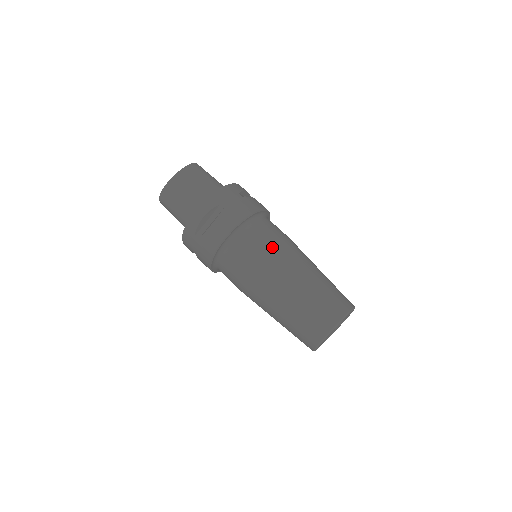
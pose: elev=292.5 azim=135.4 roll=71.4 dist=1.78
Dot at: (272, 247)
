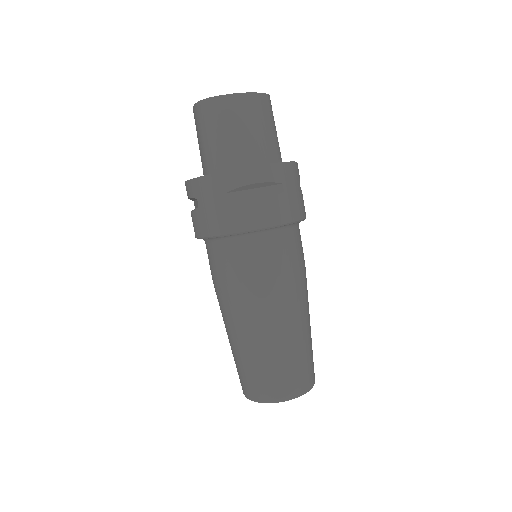
Dot at: (297, 273)
